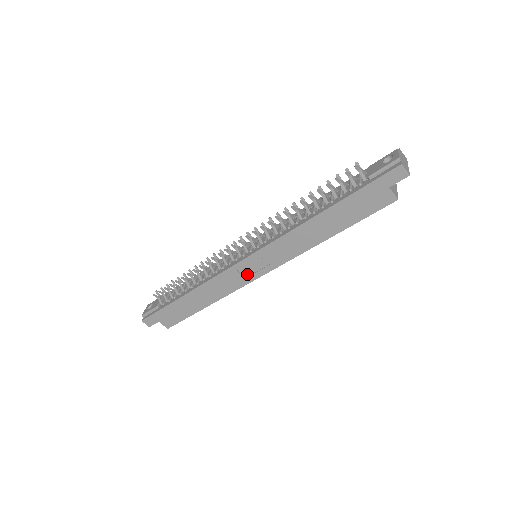
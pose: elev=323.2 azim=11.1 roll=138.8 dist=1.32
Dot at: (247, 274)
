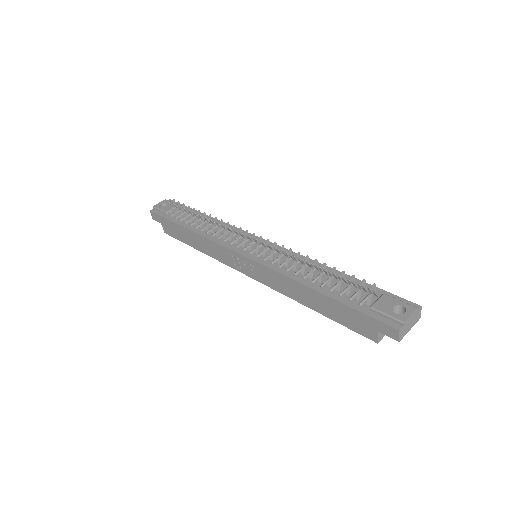
Dot at: (237, 264)
